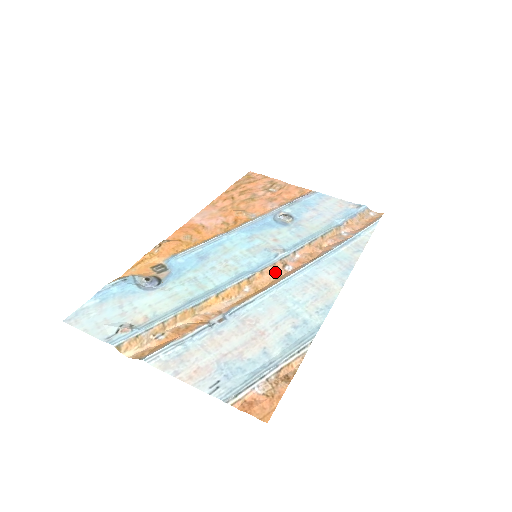
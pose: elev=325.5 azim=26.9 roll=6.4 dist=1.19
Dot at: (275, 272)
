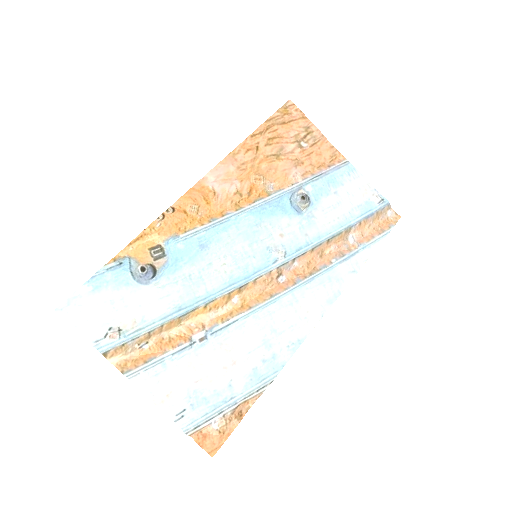
Dot at: (267, 283)
